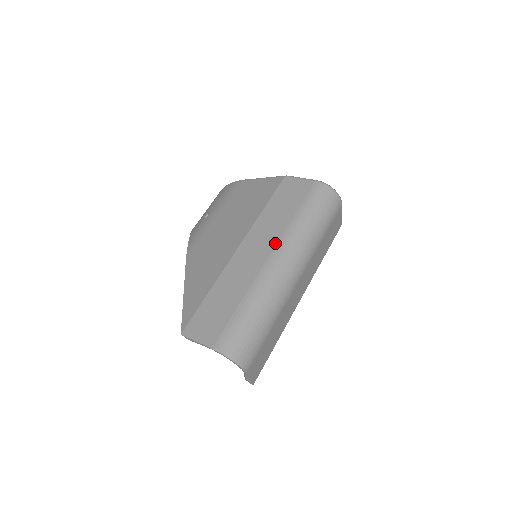
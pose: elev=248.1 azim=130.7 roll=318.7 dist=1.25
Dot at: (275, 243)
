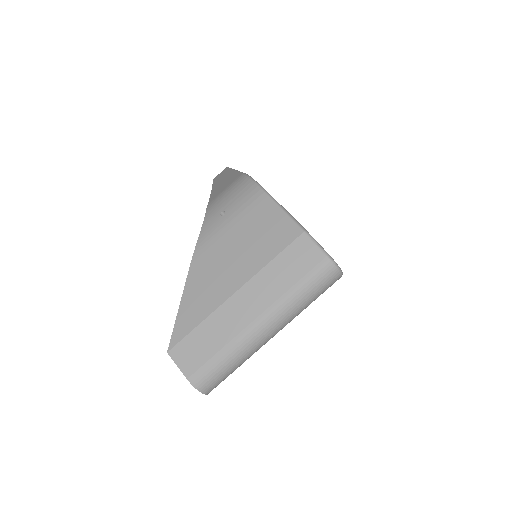
Dot at: (267, 307)
